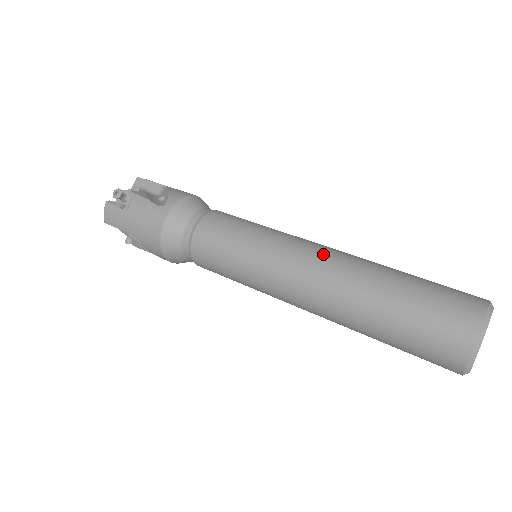
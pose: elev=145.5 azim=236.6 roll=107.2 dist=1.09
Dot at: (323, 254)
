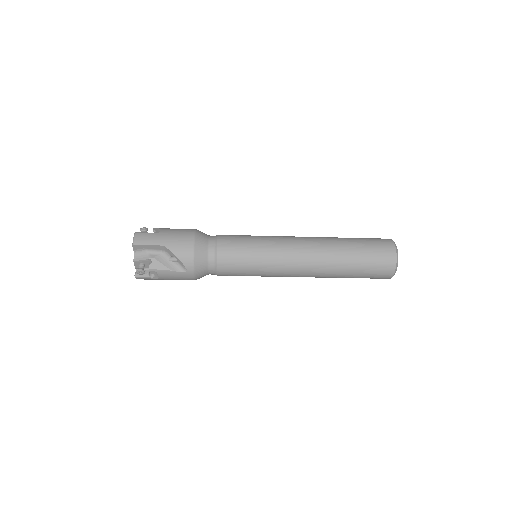
Dot at: occluded
